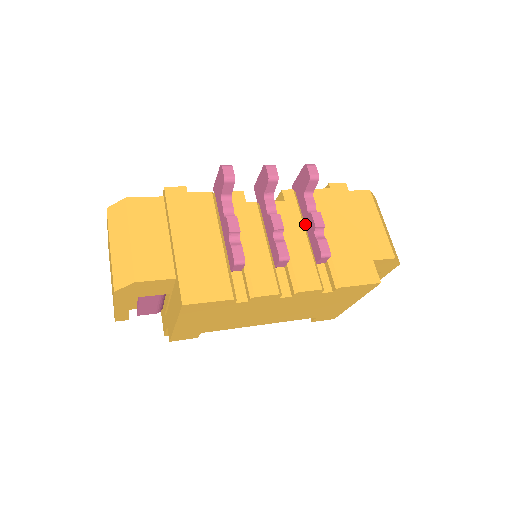
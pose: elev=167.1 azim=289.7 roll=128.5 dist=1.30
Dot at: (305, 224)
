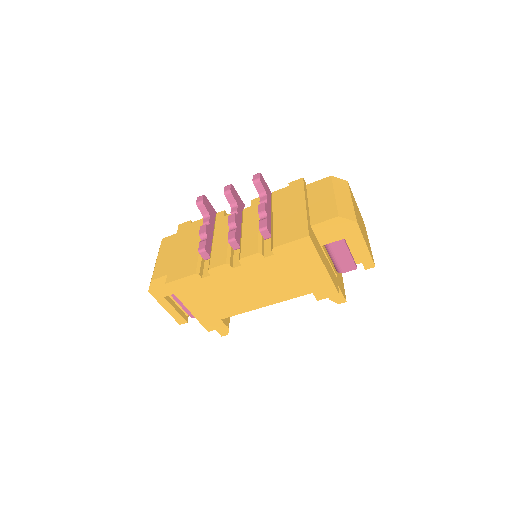
Dot at: occluded
